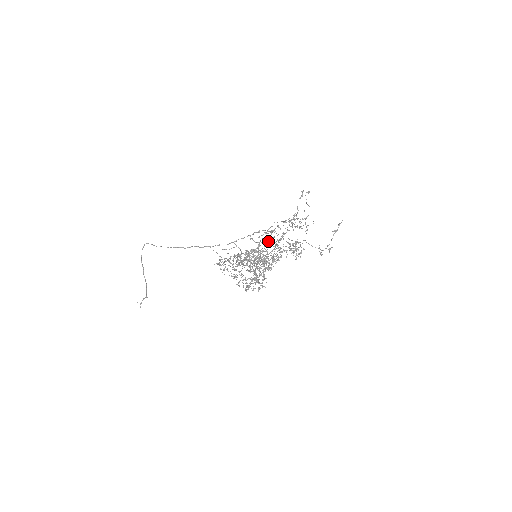
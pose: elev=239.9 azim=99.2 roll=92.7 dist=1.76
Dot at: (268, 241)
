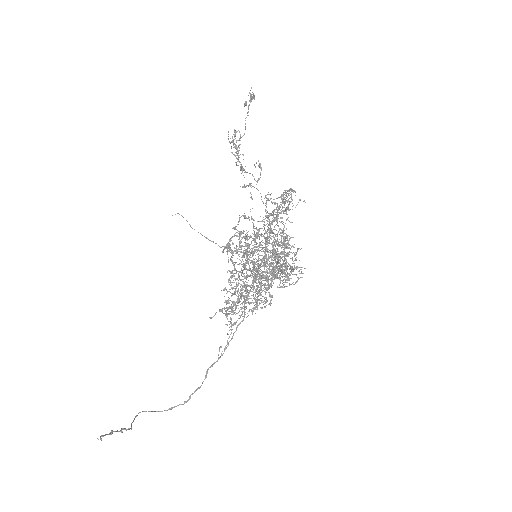
Dot at: occluded
